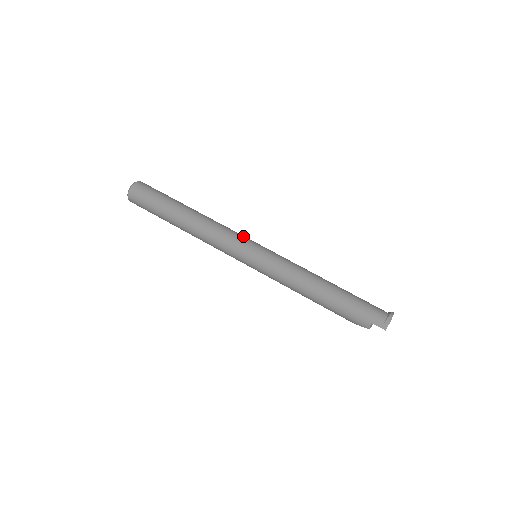
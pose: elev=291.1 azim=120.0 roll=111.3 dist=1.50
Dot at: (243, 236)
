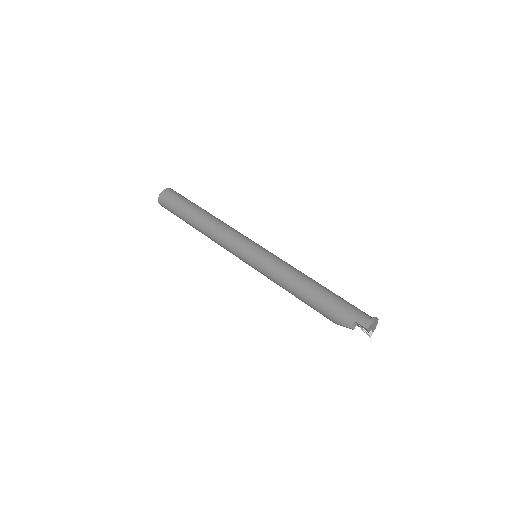
Dot at: (248, 238)
